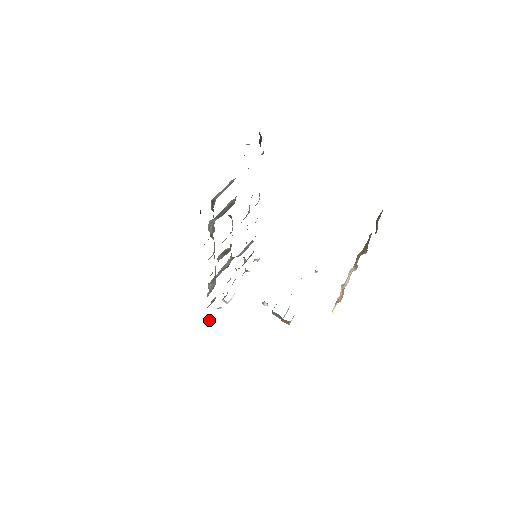
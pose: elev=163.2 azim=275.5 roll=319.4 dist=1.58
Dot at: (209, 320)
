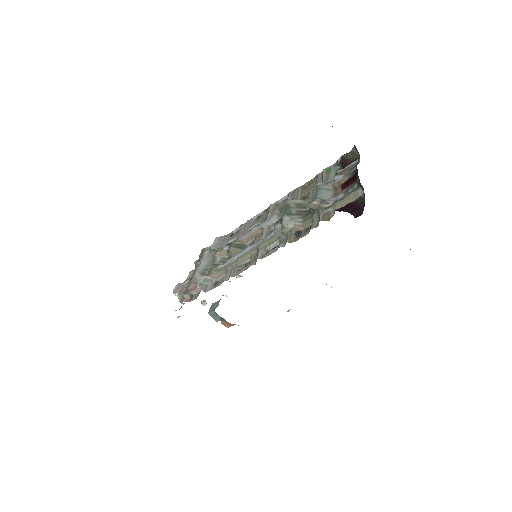
Dot at: (179, 316)
